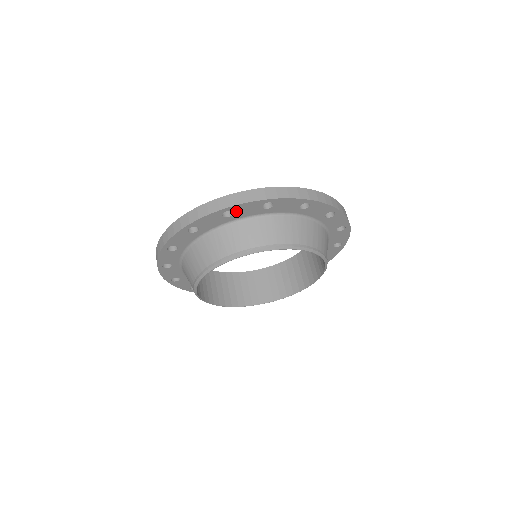
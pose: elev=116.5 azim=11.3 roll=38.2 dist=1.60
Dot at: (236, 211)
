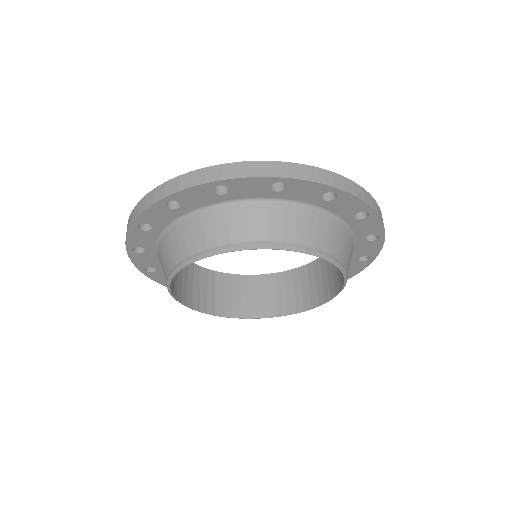
Dot at: (338, 199)
